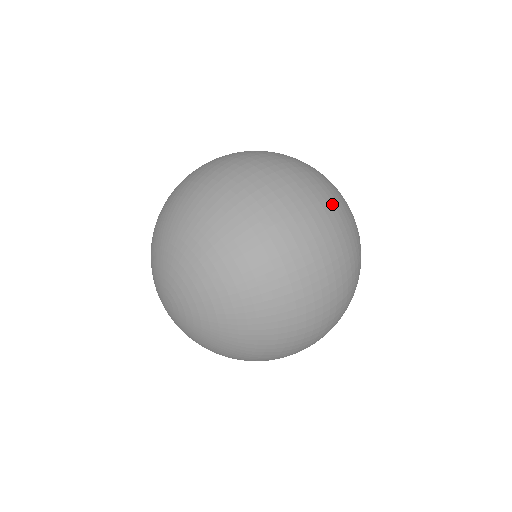
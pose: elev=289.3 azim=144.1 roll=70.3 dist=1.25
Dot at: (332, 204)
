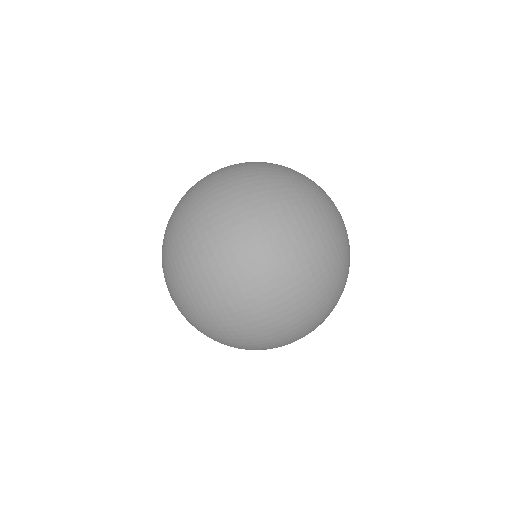
Dot at: (282, 233)
